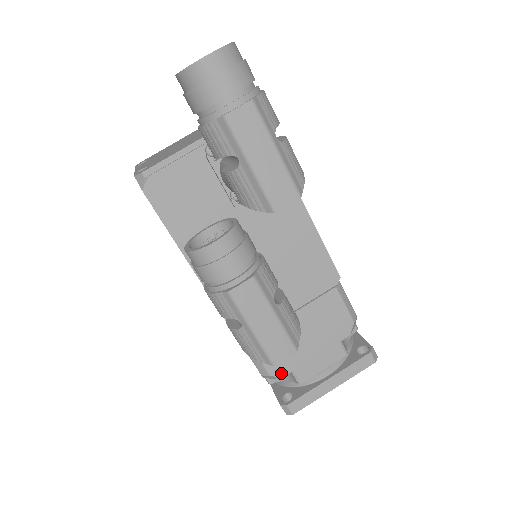
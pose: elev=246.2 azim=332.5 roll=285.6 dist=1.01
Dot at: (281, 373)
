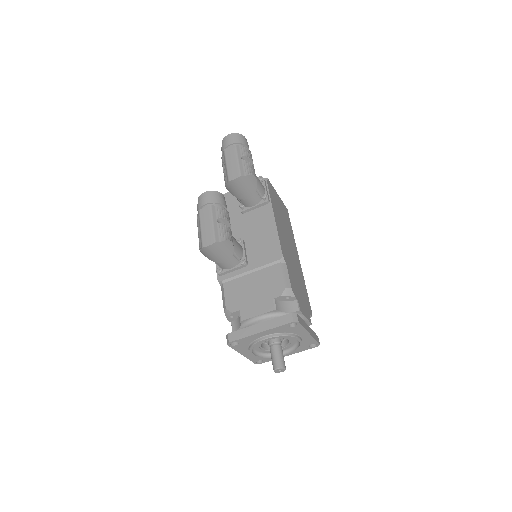
Dot at: (233, 309)
